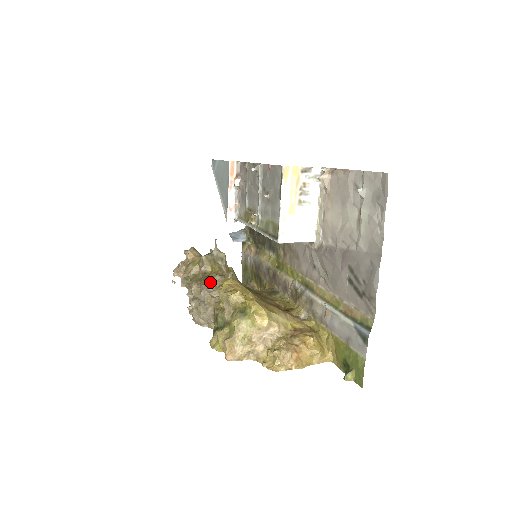
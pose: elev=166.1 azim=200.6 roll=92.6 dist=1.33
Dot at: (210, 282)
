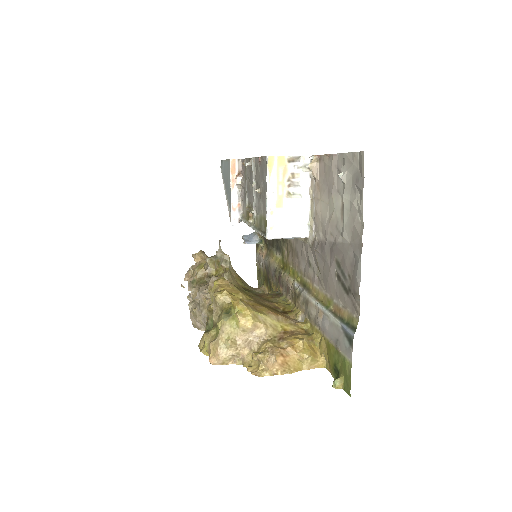
Dot at: (207, 284)
